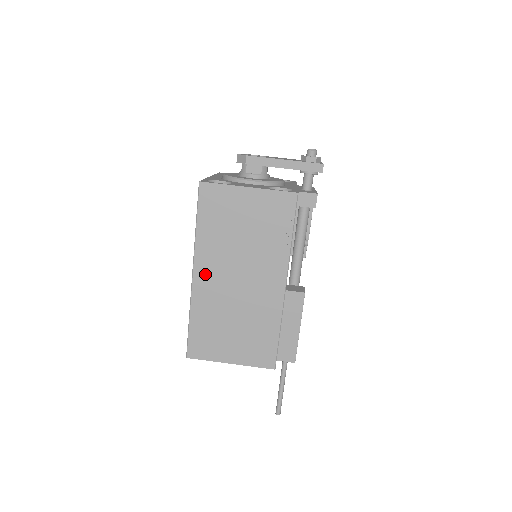
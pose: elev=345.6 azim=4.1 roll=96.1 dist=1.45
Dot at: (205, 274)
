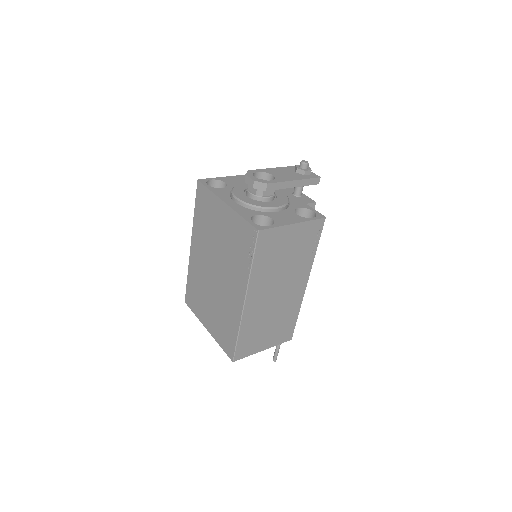
Dot at: (254, 299)
